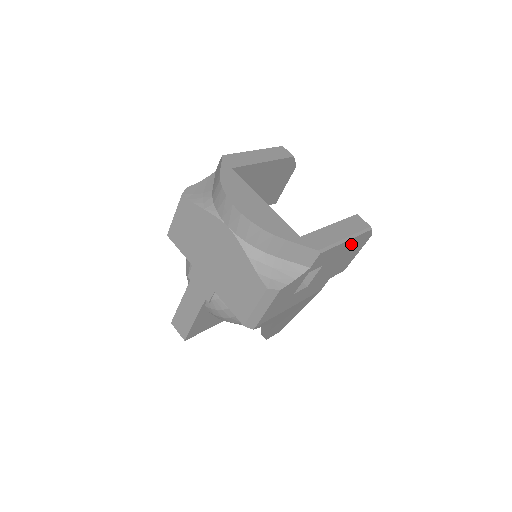
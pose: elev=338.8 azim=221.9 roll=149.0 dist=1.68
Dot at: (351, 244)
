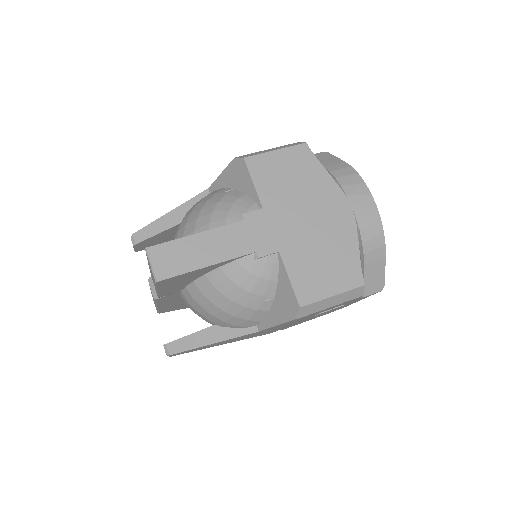
Dot at: (344, 306)
